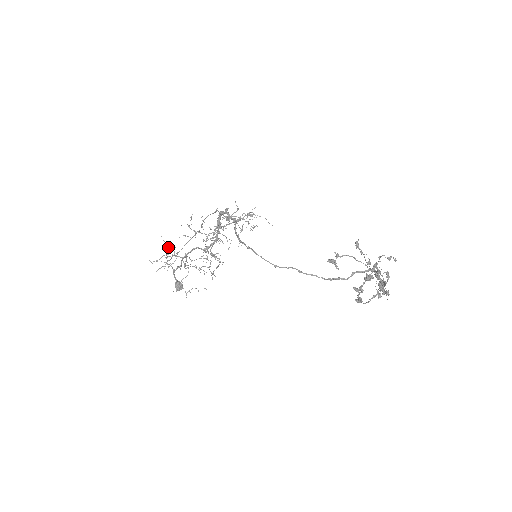
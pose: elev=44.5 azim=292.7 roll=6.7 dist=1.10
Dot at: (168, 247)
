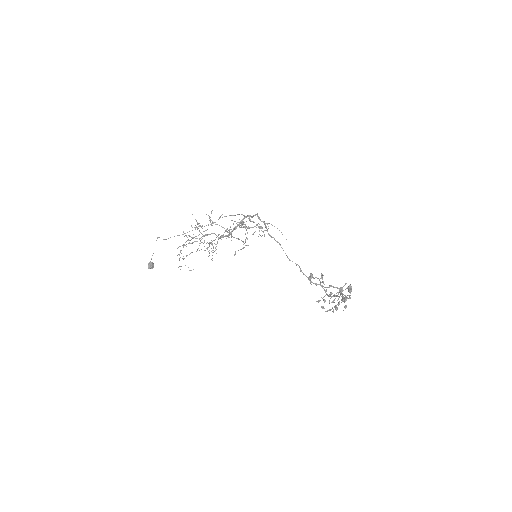
Dot at: (199, 223)
